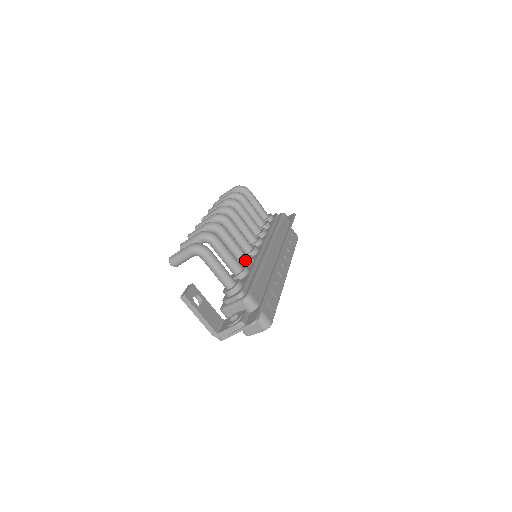
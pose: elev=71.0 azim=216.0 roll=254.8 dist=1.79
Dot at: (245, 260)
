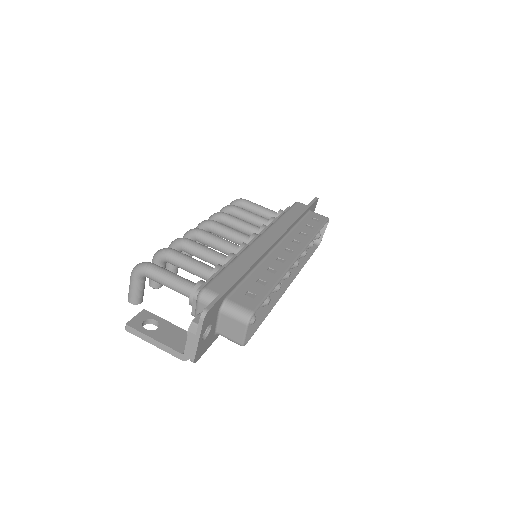
Dot at: (225, 262)
